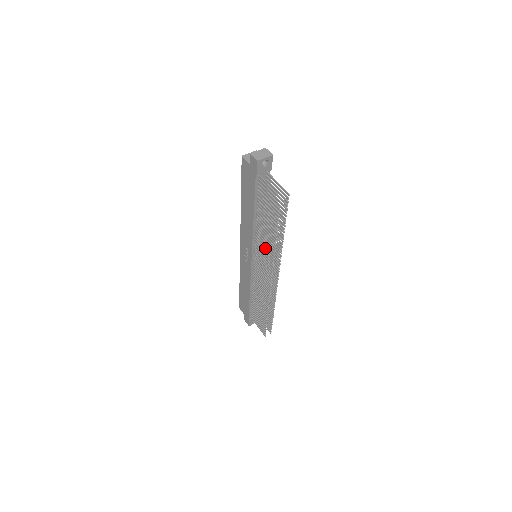
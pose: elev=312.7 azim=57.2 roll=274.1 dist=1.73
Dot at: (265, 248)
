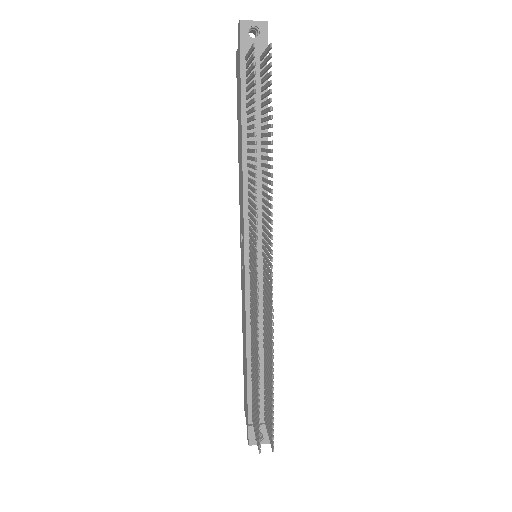
Dot at: (252, 202)
